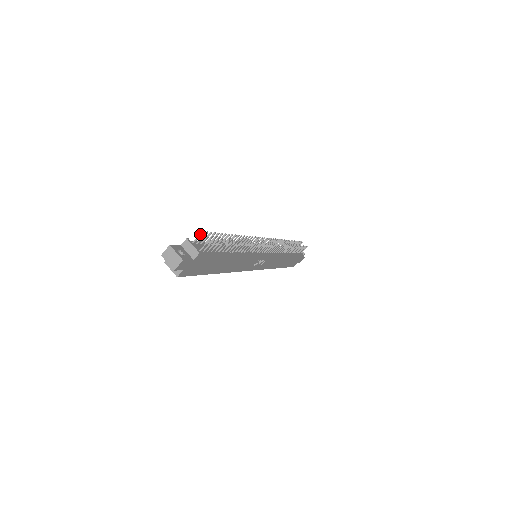
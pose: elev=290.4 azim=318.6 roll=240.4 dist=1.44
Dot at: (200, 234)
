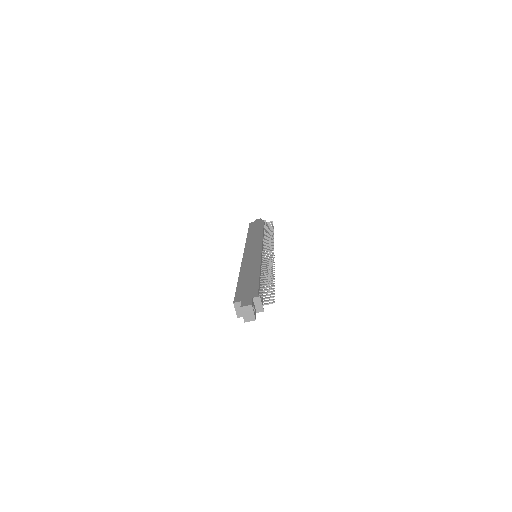
Dot at: (270, 295)
